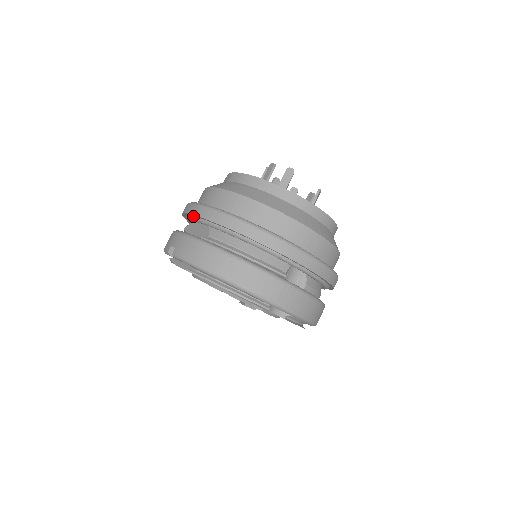
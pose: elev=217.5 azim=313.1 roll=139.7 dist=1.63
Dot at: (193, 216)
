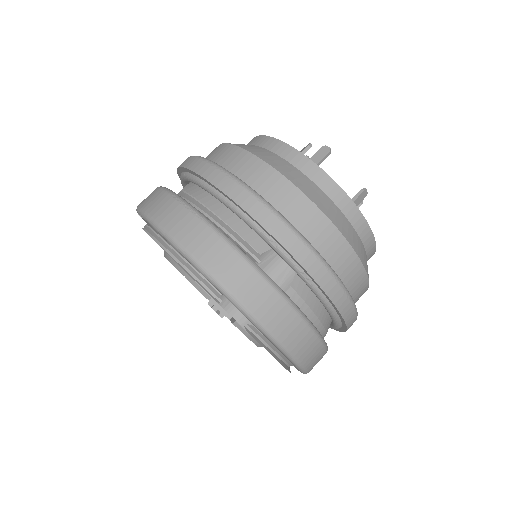
Dot at: occluded
